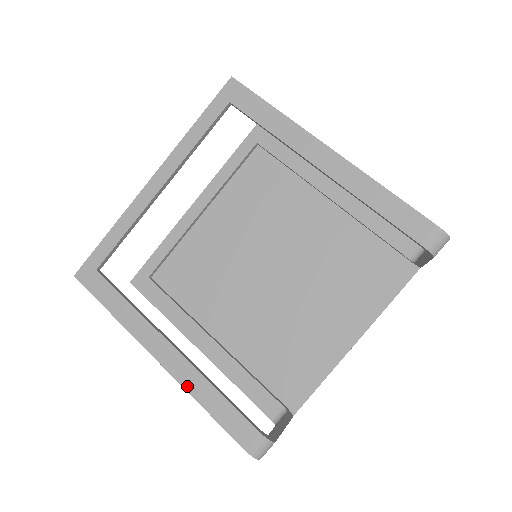
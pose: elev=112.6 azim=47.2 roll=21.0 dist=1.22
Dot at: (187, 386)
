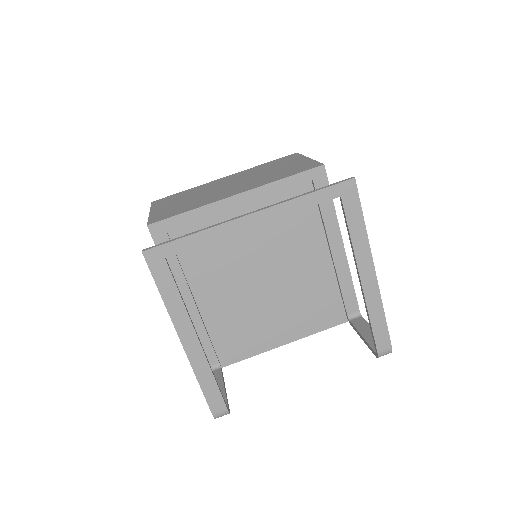
Dot at: (195, 367)
